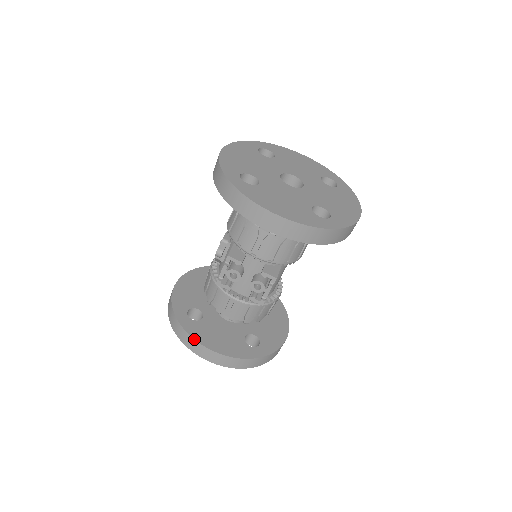
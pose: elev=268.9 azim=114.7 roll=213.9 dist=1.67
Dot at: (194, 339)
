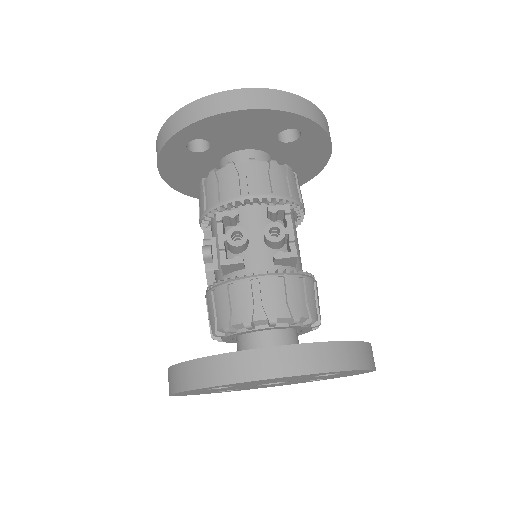
Dot at: (231, 352)
